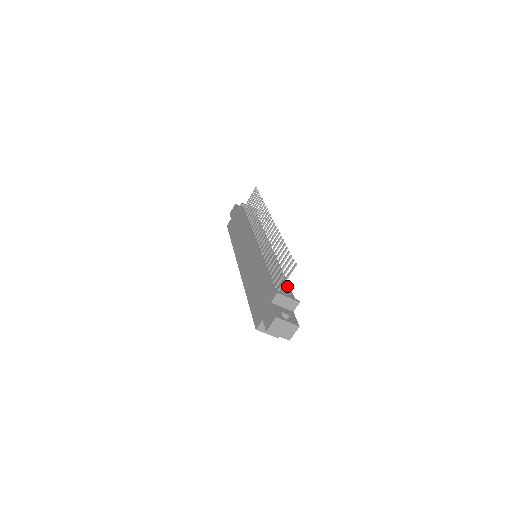
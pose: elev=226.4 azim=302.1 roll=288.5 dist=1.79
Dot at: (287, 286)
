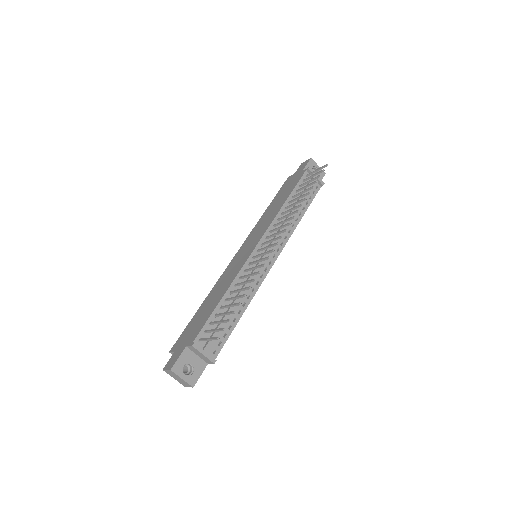
Dot at: (228, 331)
